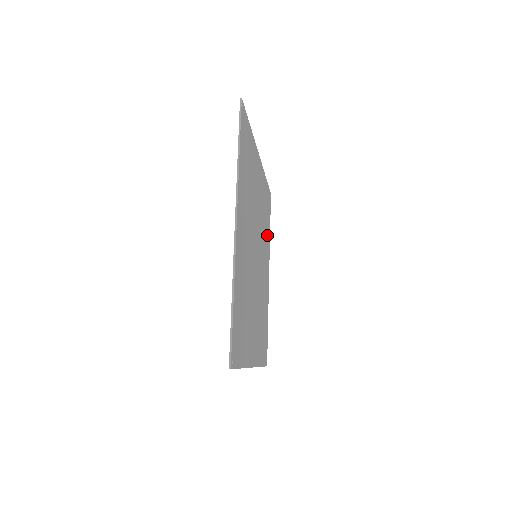
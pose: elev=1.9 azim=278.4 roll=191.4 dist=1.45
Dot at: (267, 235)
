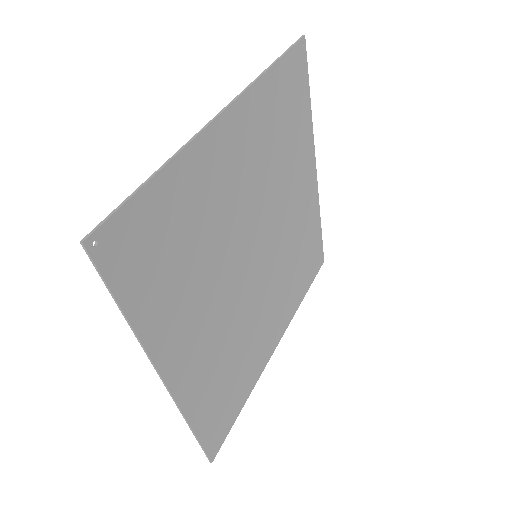
Dot at: (295, 288)
